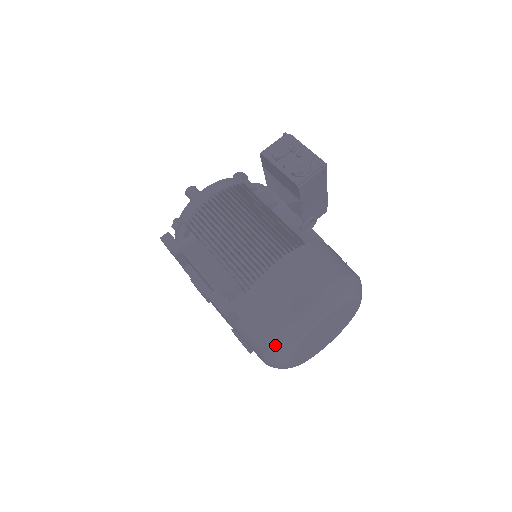
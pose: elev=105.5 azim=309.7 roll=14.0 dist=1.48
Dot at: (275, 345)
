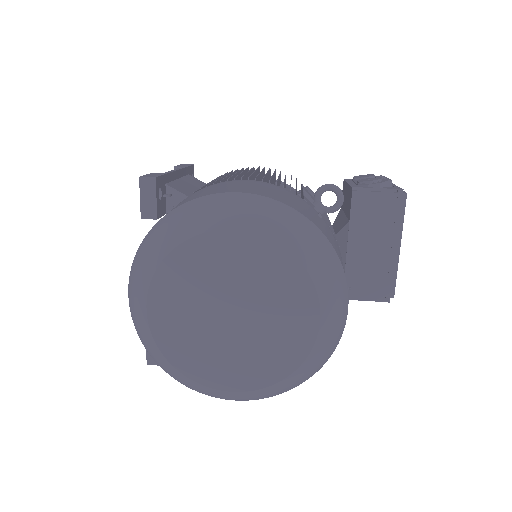
Dot at: (151, 234)
